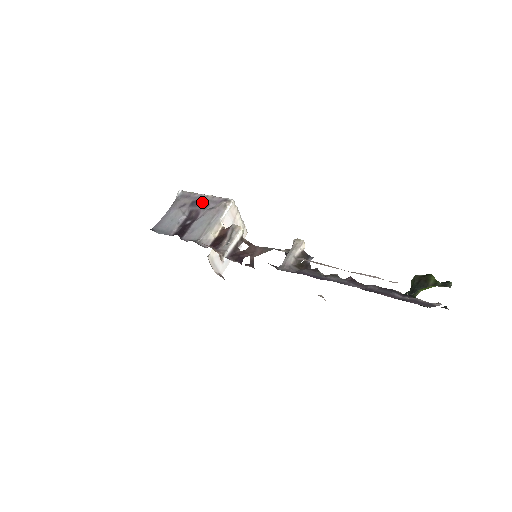
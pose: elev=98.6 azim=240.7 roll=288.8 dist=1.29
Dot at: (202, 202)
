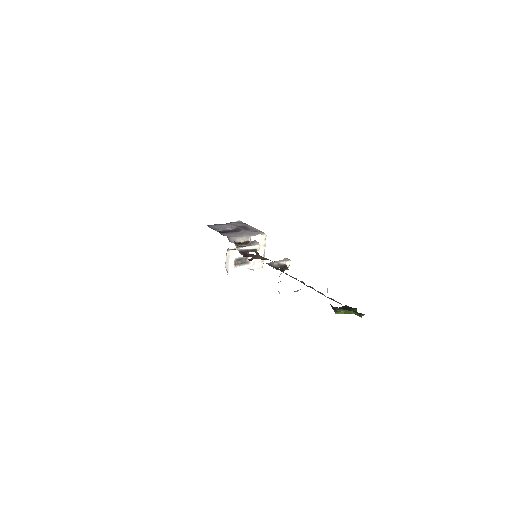
Dot at: (247, 228)
